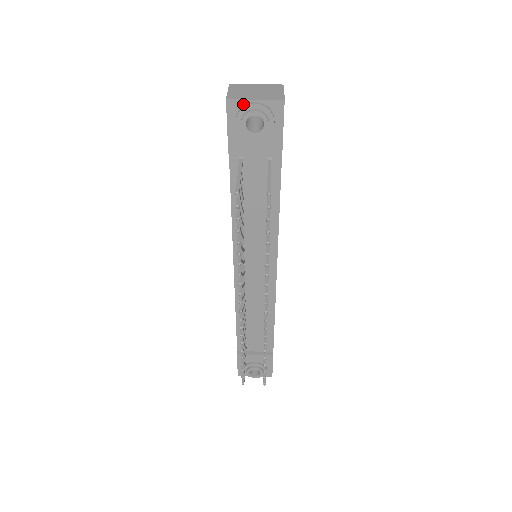
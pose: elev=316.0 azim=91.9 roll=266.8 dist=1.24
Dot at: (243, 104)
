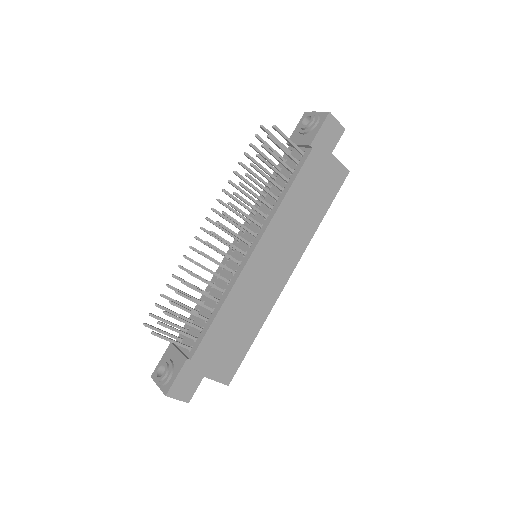
Dot at: occluded
